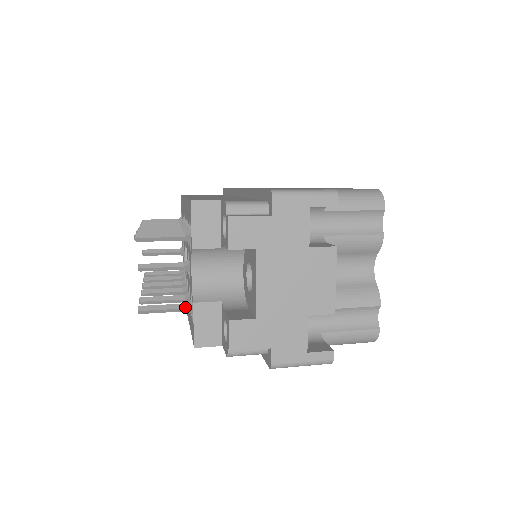
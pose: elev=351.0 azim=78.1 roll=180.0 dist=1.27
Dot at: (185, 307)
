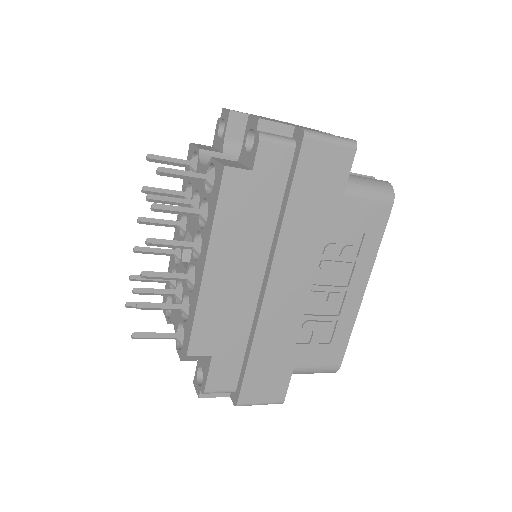
Dot at: (203, 174)
